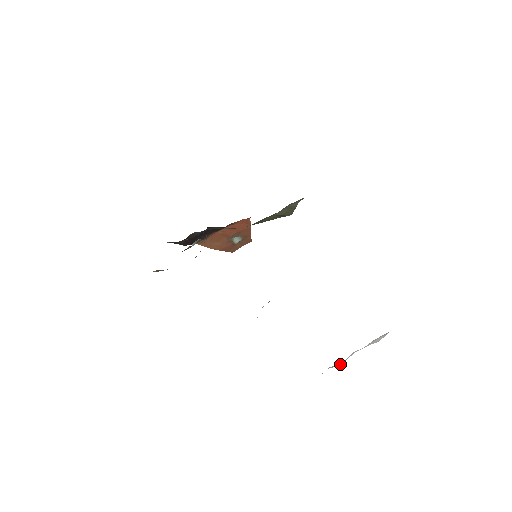
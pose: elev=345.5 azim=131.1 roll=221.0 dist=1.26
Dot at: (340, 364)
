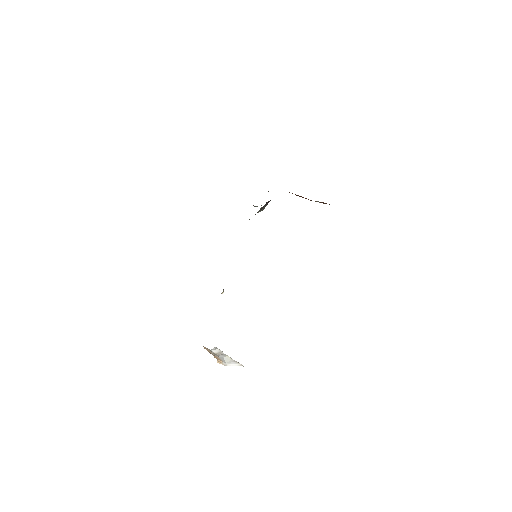
Dot at: (220, 354)
